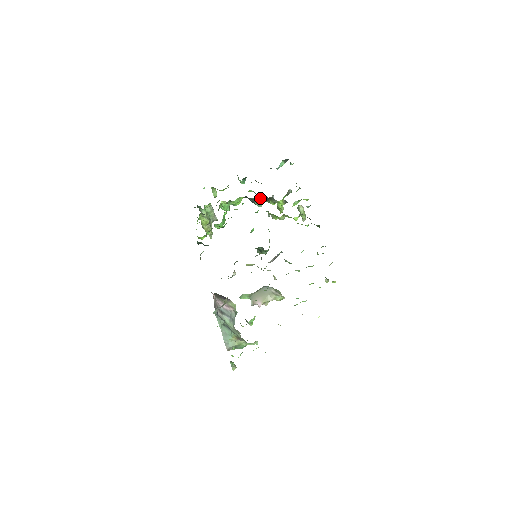
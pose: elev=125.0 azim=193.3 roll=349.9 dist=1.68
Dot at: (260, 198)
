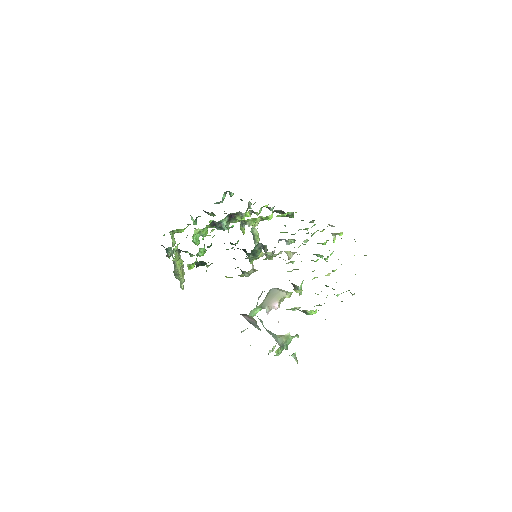
Dot at: (226, 219)
